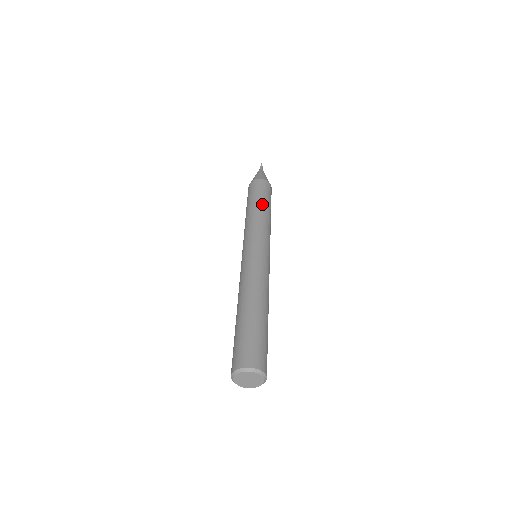
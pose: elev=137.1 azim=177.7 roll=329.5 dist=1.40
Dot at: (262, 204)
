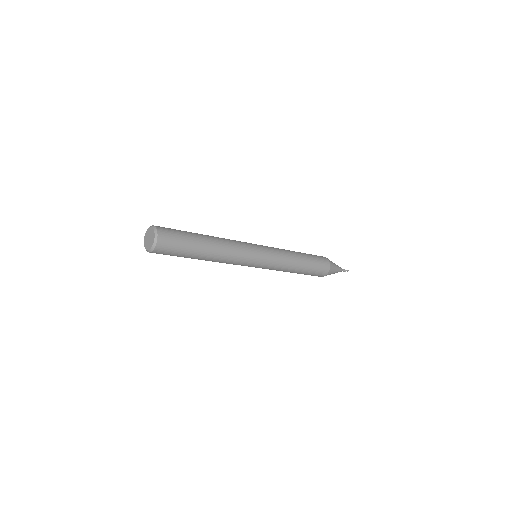
Dot at: (304, 257)
